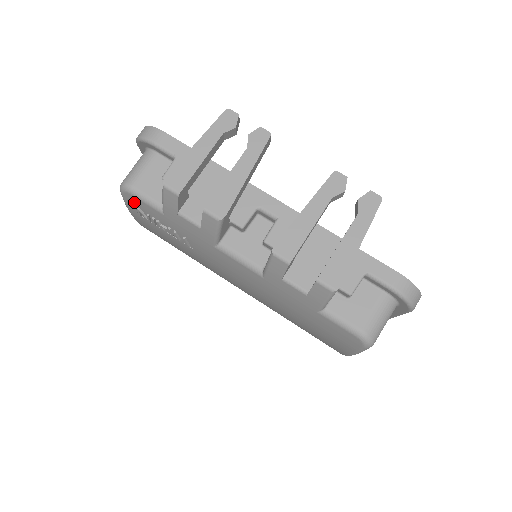
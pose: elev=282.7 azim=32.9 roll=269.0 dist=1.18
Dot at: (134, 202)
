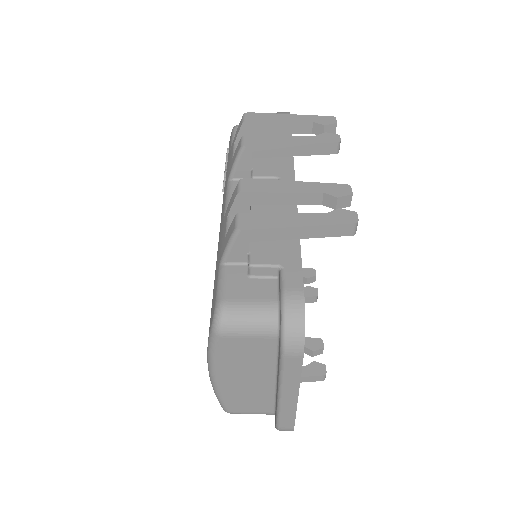
Dot at: occluded
